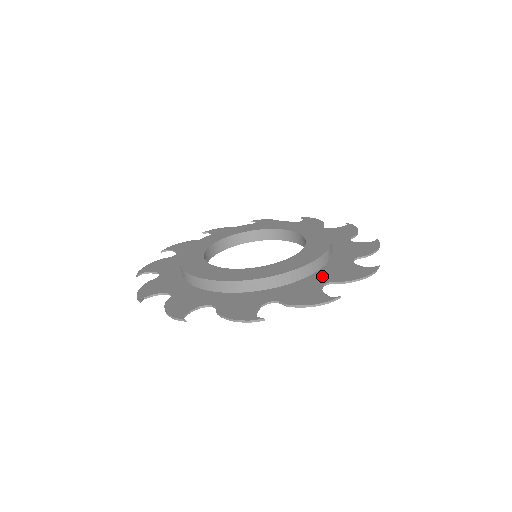
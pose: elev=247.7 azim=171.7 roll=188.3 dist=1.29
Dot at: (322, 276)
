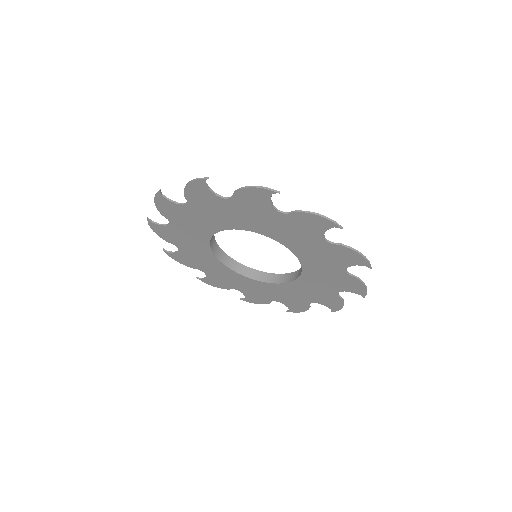
Dot at: (336, 271)
